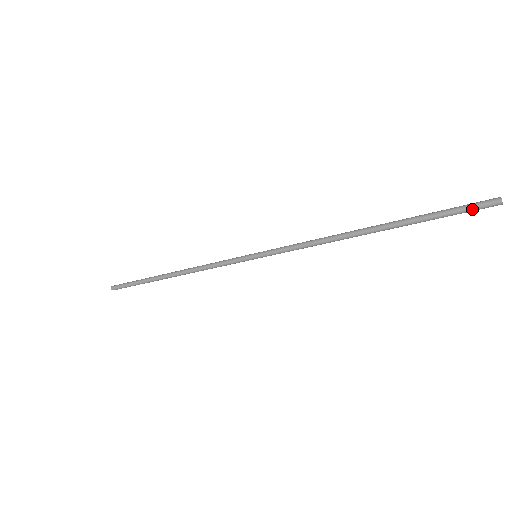
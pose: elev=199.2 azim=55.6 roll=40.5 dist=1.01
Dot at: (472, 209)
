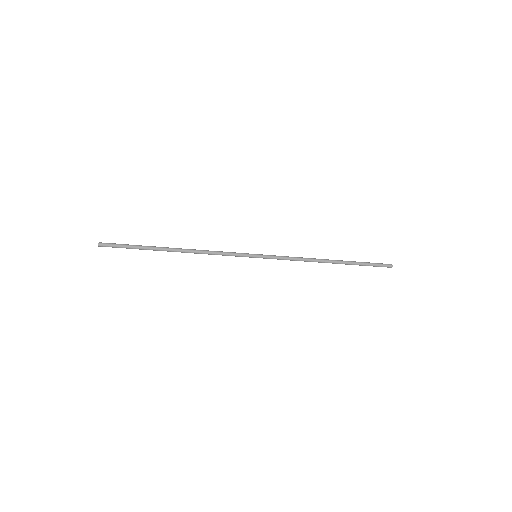
Dot at: (381, 264)
